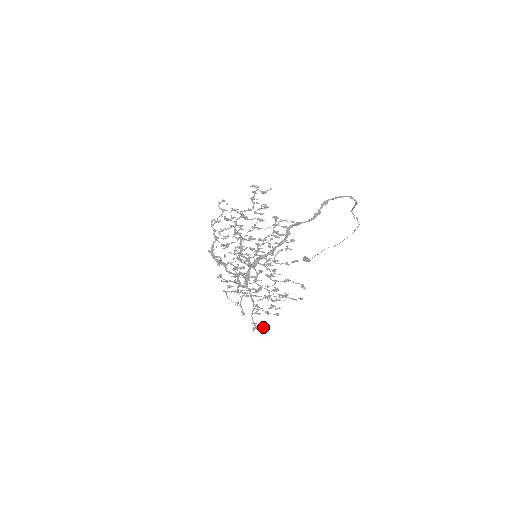
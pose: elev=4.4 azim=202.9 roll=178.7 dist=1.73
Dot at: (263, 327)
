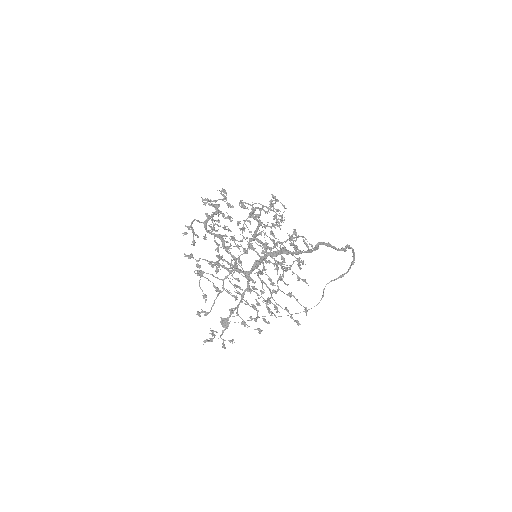
Dot at: (230, 340)
